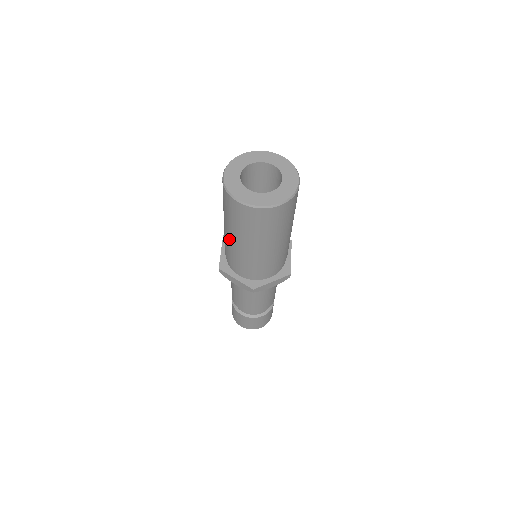
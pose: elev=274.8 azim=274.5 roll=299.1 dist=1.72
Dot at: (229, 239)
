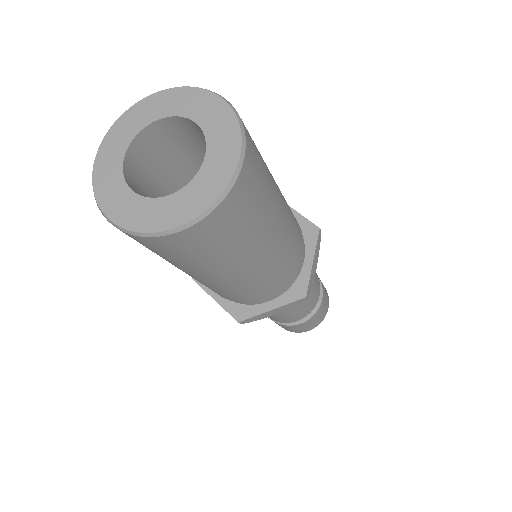
Dot at: (216, 284)
